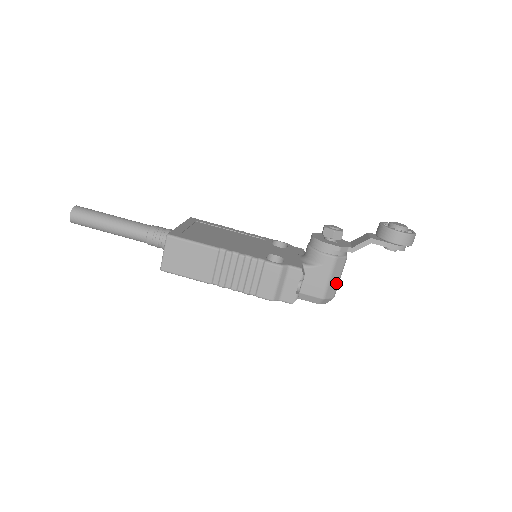
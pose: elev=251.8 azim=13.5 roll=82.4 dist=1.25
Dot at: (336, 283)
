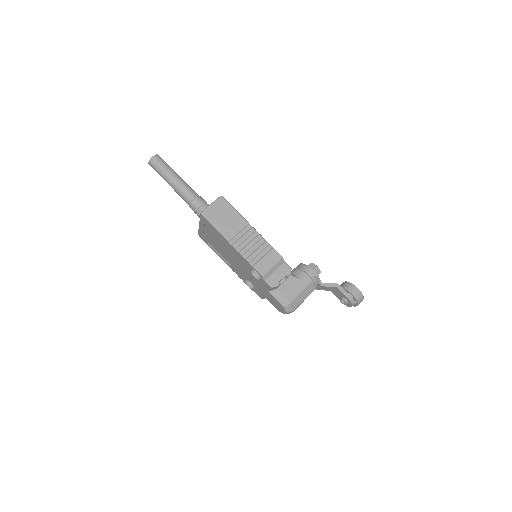
Dot at: (301, 300)
